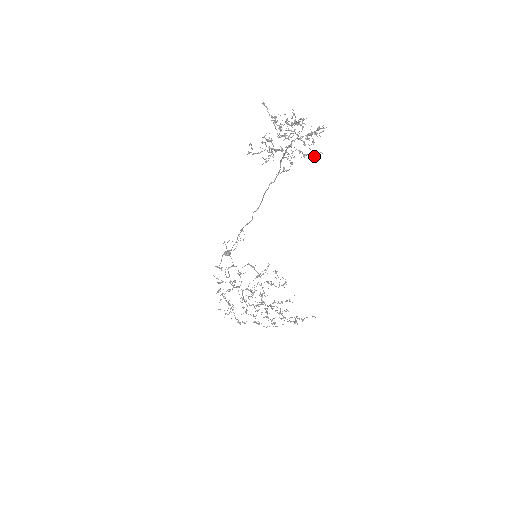
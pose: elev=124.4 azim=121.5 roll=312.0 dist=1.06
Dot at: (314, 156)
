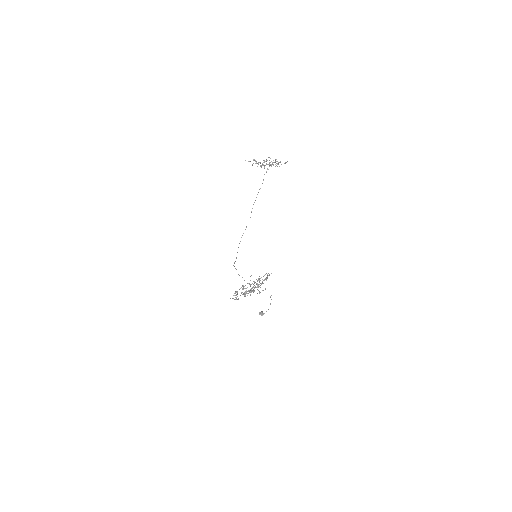
Dot at: occluded
